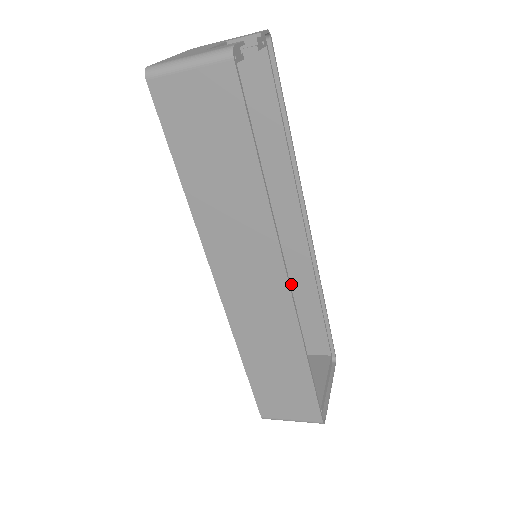
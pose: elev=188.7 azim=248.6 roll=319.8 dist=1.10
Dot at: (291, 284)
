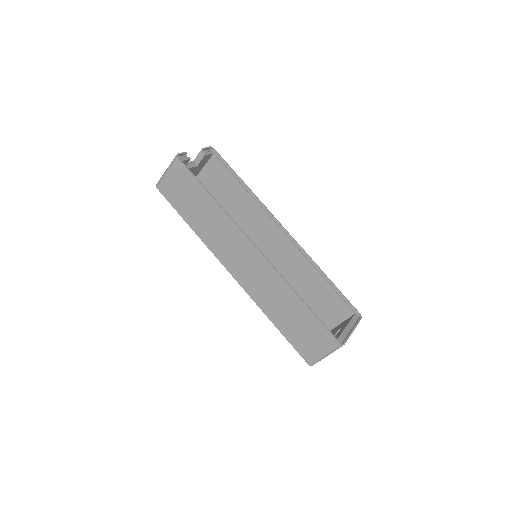
Dot at: (299, 273)
